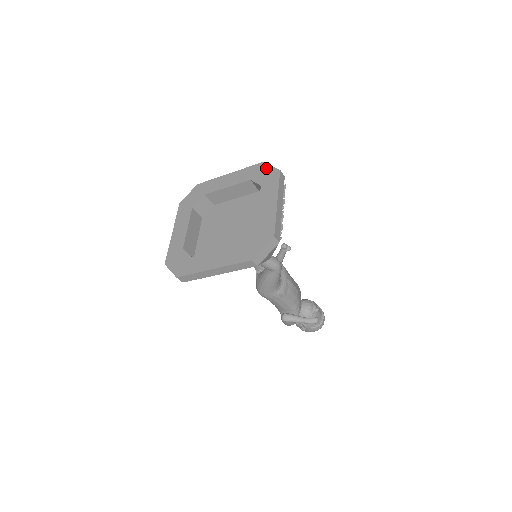
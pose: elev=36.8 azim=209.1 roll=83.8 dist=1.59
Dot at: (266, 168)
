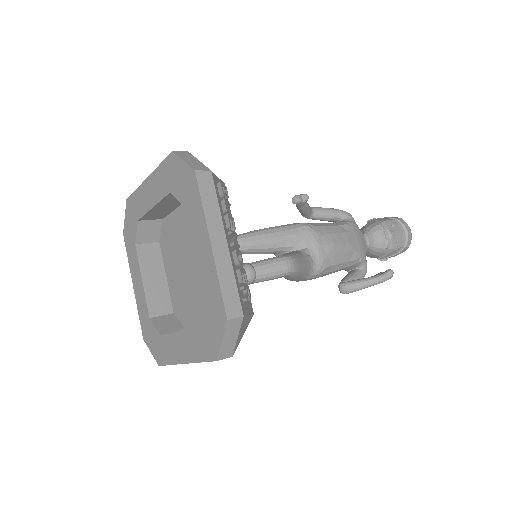
Dot at: (178, 167)
